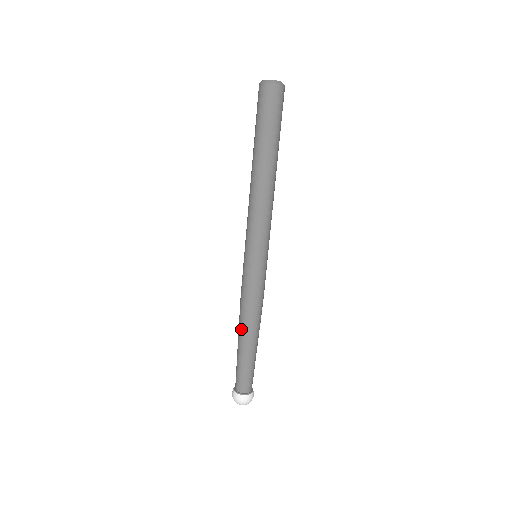
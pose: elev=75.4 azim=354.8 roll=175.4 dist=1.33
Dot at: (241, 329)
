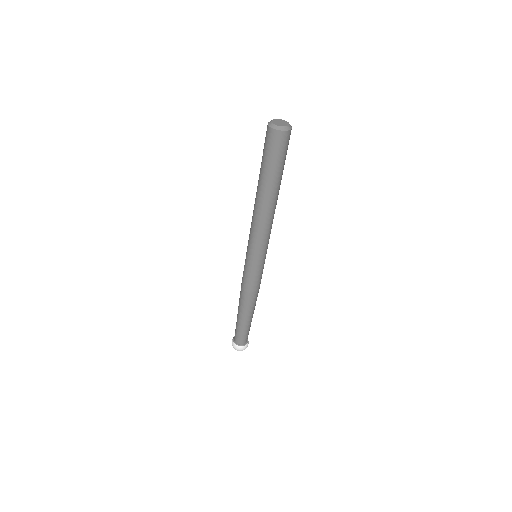
Dot at: (242, 307)
